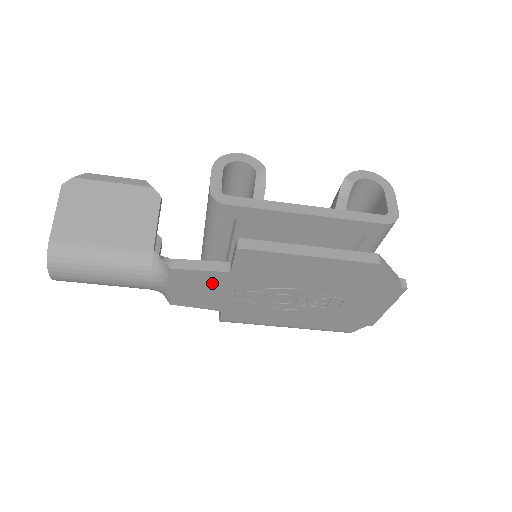
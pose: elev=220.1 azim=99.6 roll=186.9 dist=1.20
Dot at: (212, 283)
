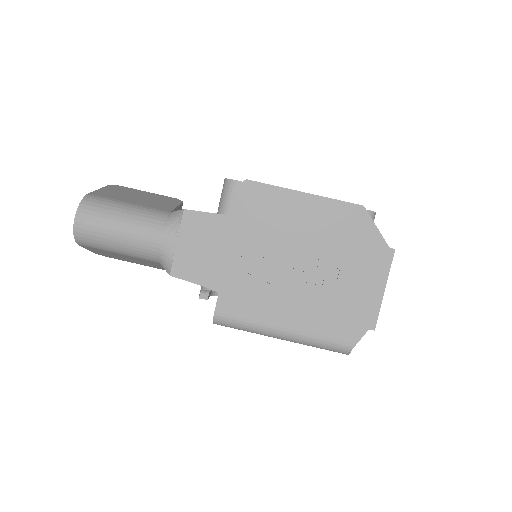
Dot at: (217, 235)
